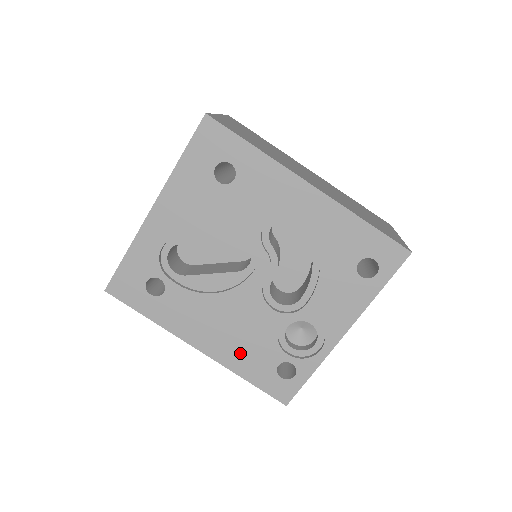
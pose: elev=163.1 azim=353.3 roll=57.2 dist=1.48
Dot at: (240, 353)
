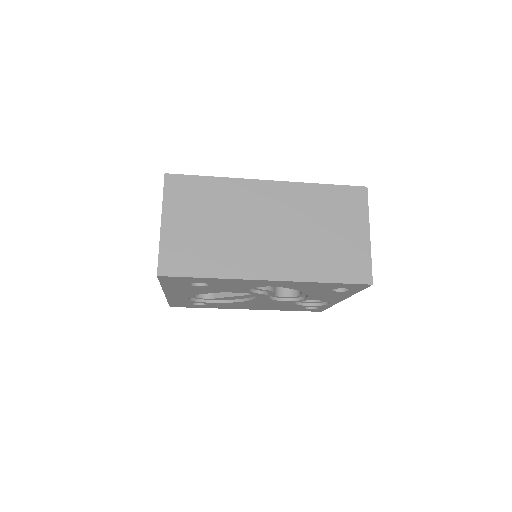
Dot at: (276, 308)
